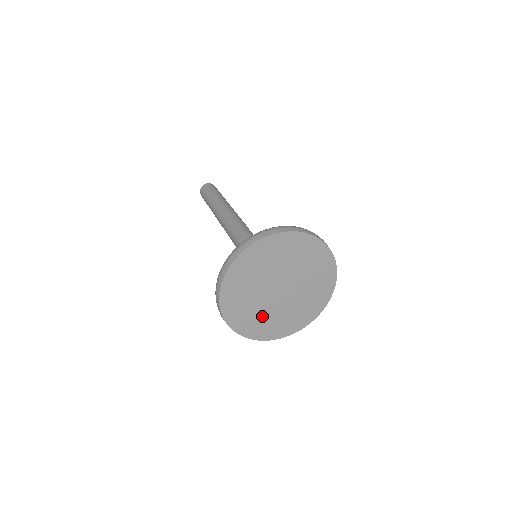
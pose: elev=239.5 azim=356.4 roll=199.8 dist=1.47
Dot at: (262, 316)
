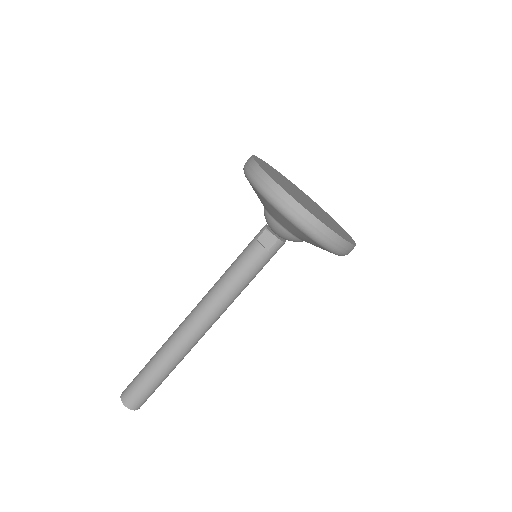
Dot at: (322, 218)
